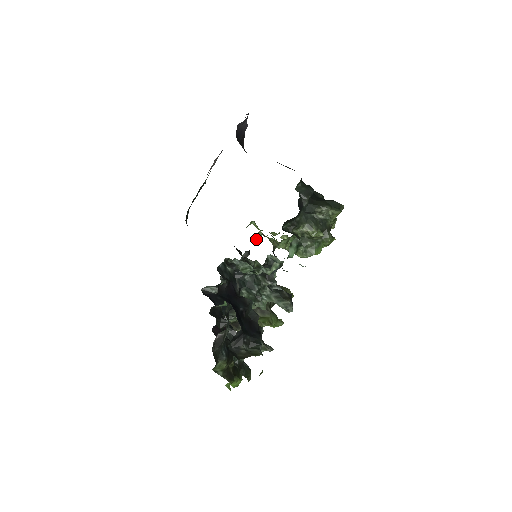
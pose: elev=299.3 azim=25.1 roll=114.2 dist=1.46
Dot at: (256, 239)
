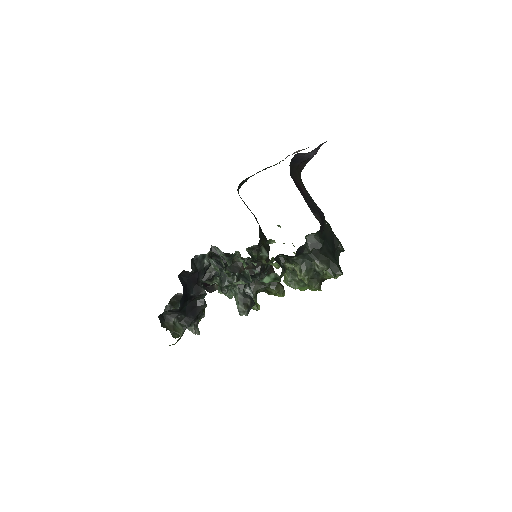
Dot at: (269, 242)
